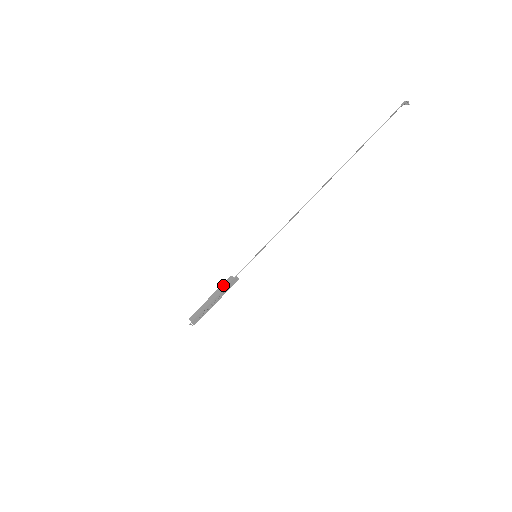
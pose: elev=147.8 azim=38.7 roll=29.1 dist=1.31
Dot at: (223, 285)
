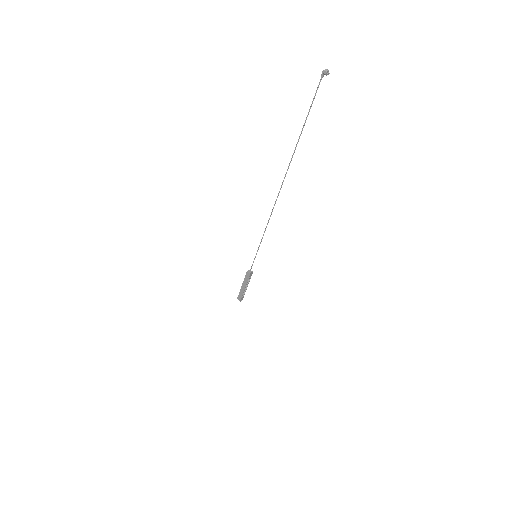
Dot at: (245, 279)
